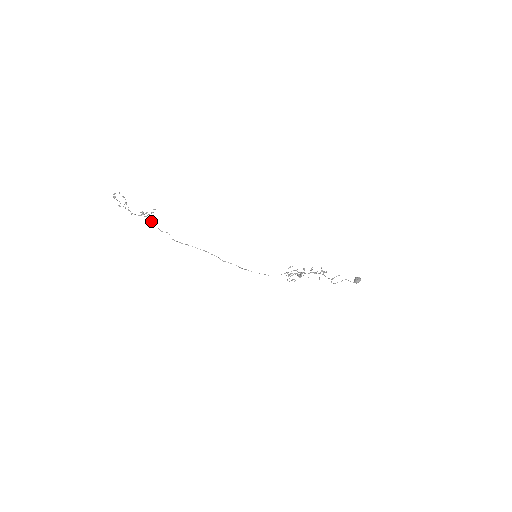
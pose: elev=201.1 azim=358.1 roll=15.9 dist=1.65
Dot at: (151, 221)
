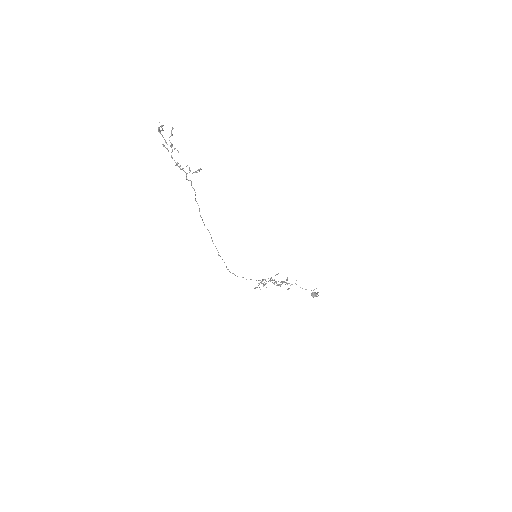
Dot at: occluded
